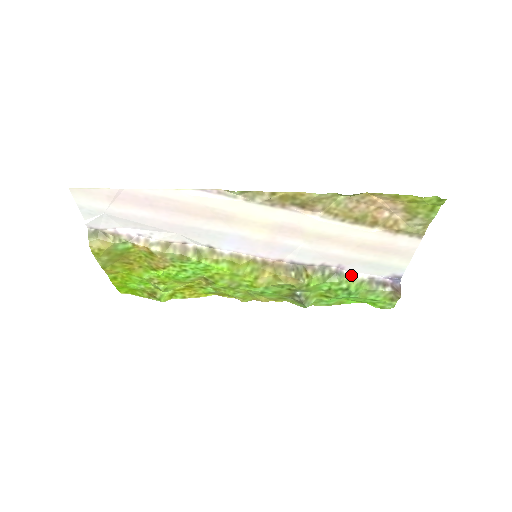
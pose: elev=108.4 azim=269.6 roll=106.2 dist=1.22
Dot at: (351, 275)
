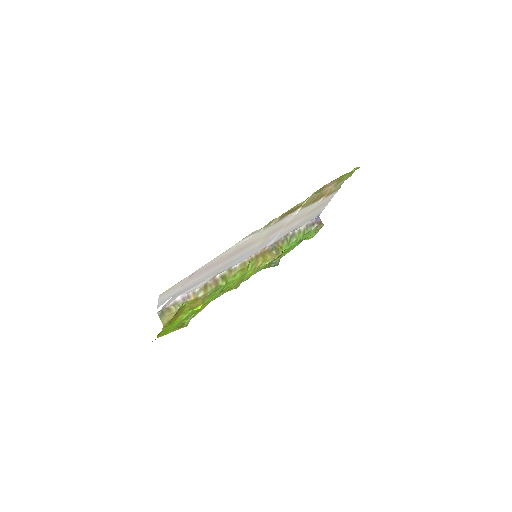
Dot at: (299, 231)
